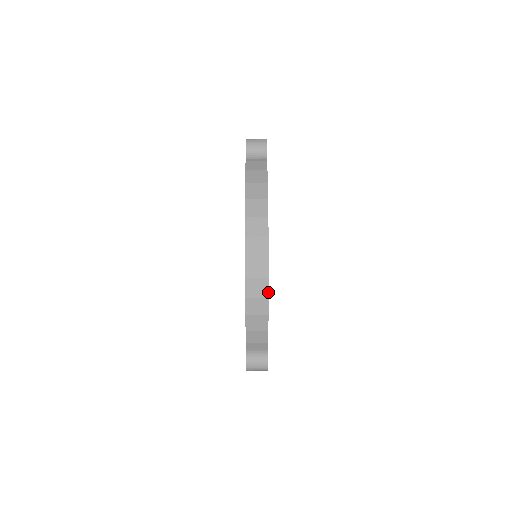
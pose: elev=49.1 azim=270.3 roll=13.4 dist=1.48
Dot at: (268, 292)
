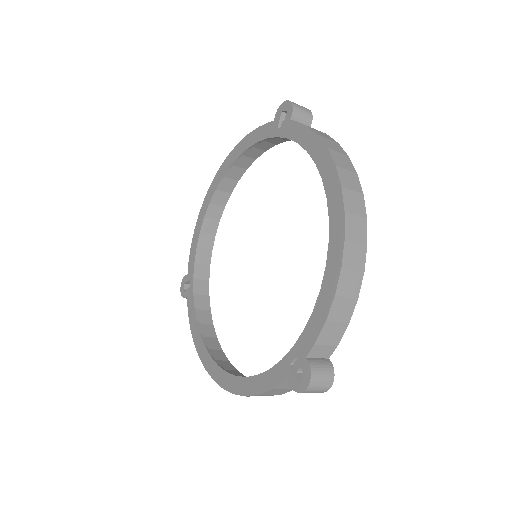
Dot at: occluded
